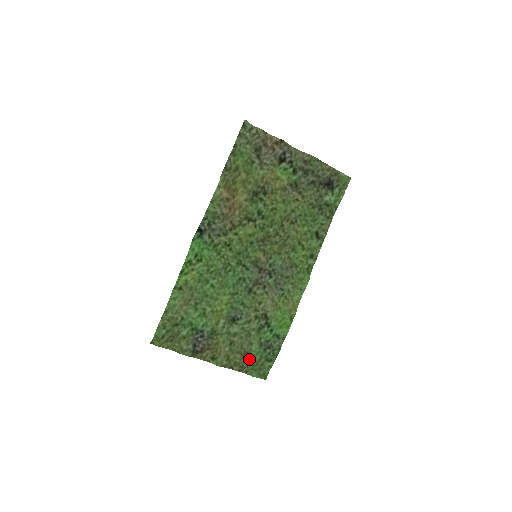
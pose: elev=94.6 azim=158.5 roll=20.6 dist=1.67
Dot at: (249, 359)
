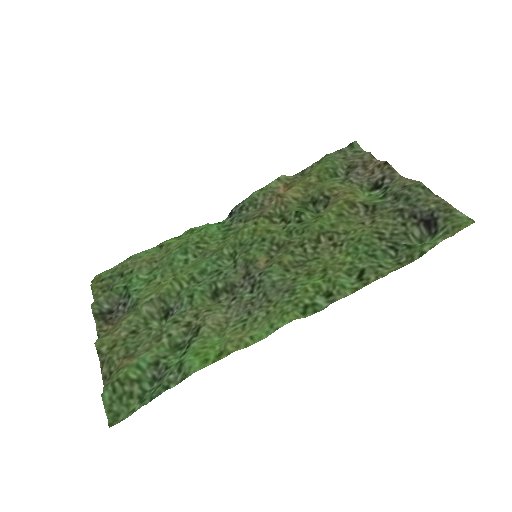
Dot at: (125, 366)
